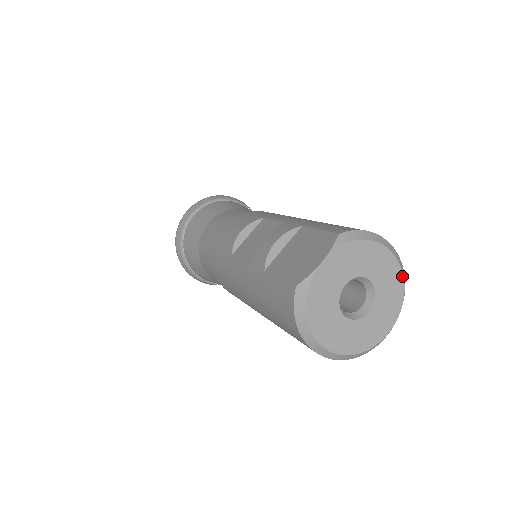
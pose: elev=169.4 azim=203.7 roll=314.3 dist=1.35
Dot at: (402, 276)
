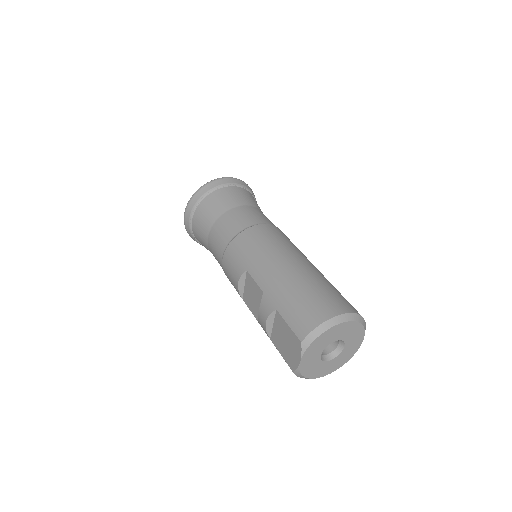
Dot at: (355, 322)
